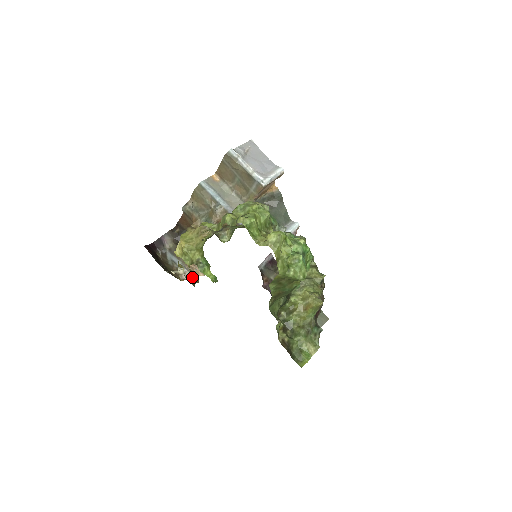
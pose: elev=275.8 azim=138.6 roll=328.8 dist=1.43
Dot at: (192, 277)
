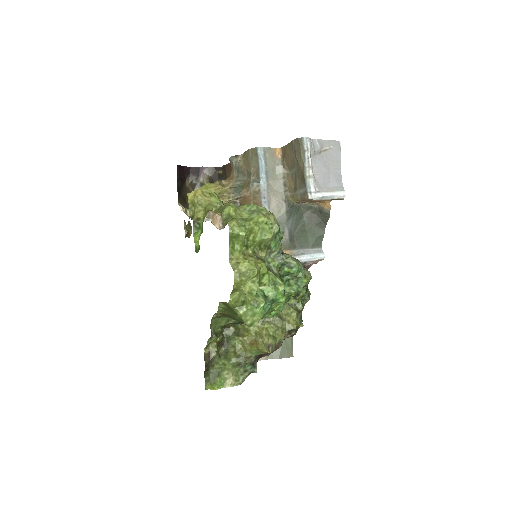
Dot at: (188, 228)
